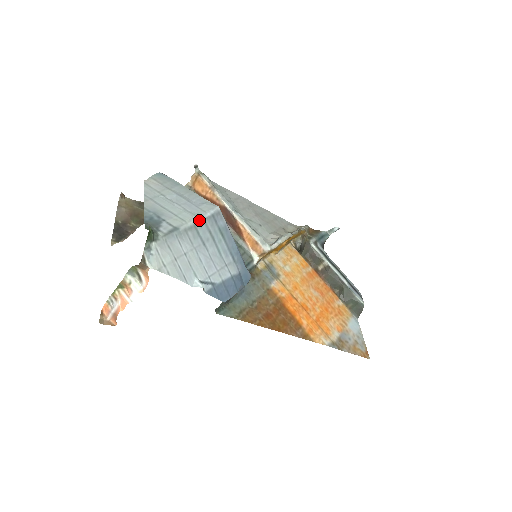
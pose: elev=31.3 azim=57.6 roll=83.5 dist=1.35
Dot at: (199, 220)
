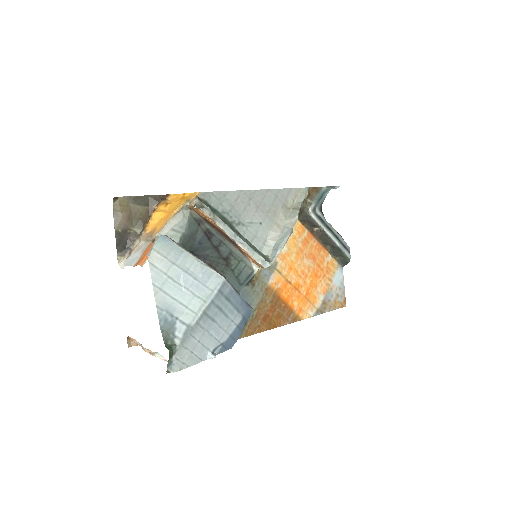
Dot at: (208, 304)
